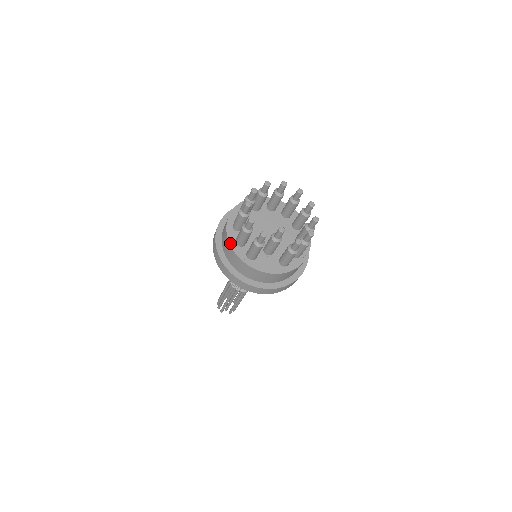
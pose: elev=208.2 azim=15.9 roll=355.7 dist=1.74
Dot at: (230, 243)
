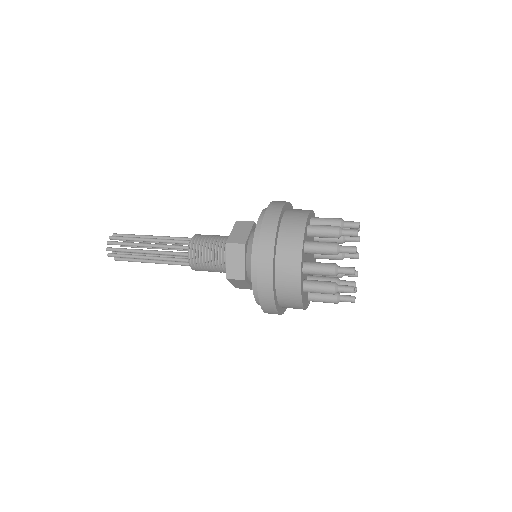
Dot at: (301, 268)
